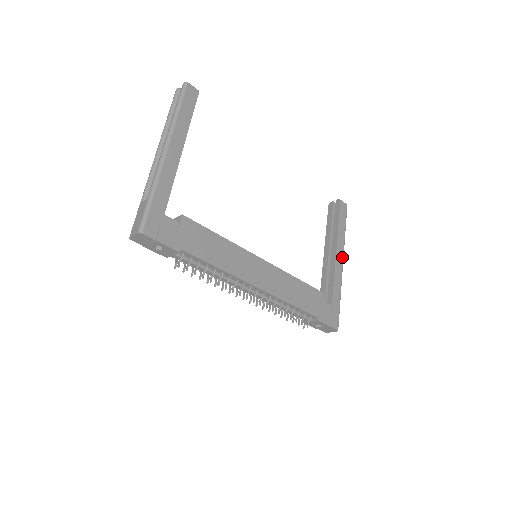
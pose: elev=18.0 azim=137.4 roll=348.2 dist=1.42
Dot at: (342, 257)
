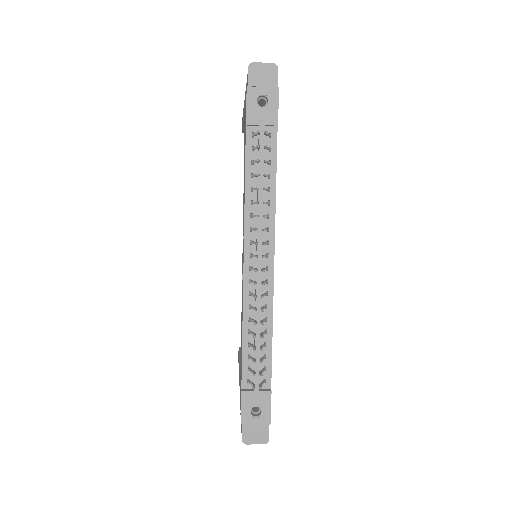
Dot at: occluded
